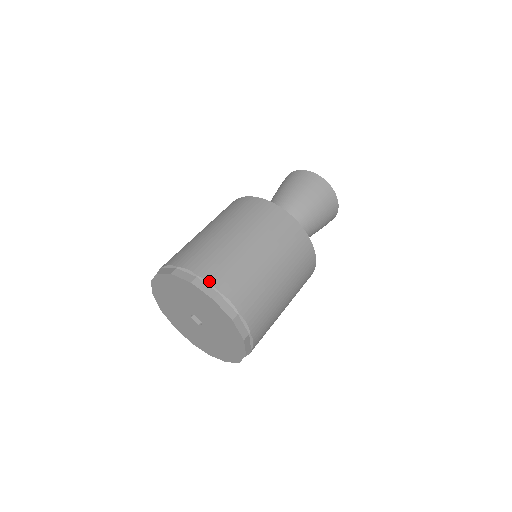
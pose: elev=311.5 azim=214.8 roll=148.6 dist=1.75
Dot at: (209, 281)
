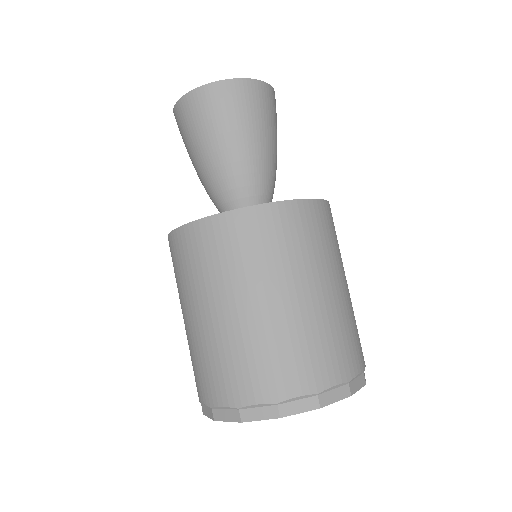
Dot at: (358, 374)
